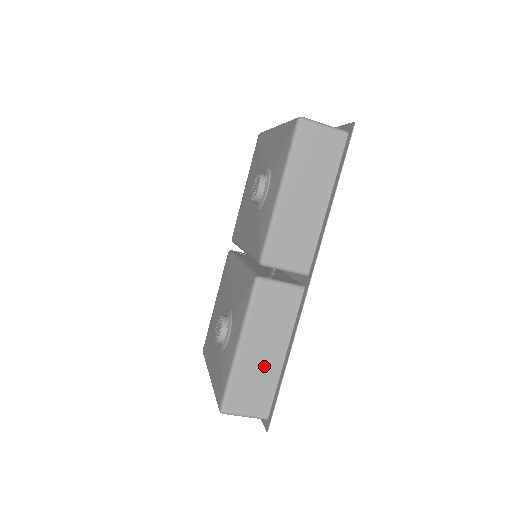
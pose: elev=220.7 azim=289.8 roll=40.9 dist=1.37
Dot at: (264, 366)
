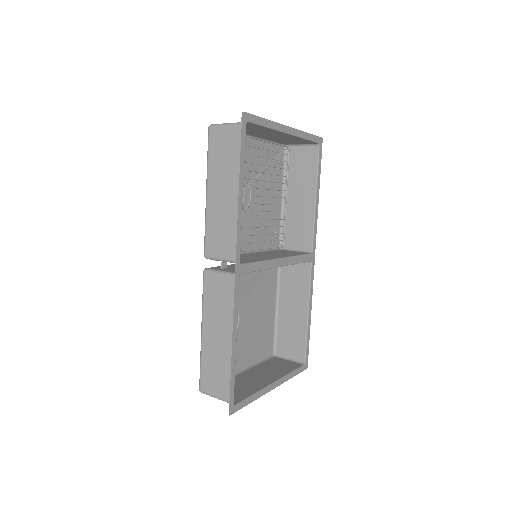
Dot at: (222, 351)
